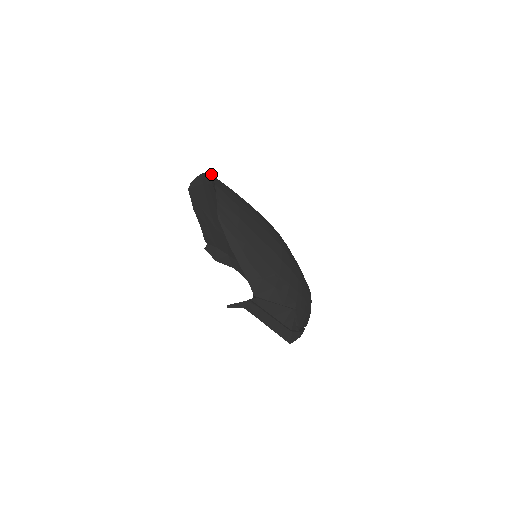
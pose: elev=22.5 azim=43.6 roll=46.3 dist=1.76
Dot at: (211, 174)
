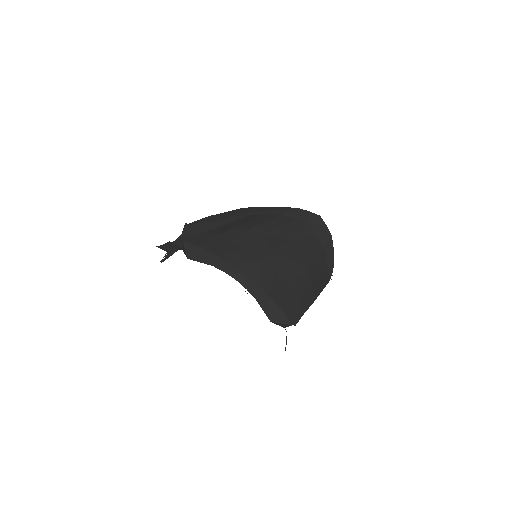
Dot at: (320, 216)
